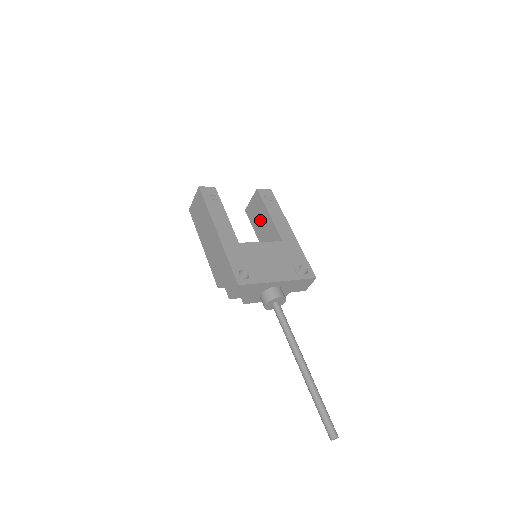
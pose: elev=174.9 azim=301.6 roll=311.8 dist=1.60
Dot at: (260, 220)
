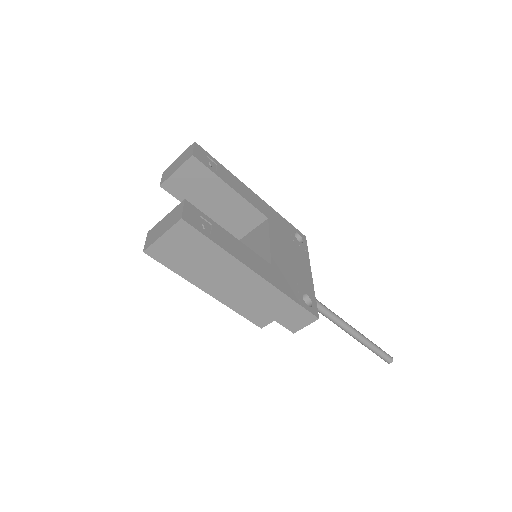
Dot at: (209, 198)
